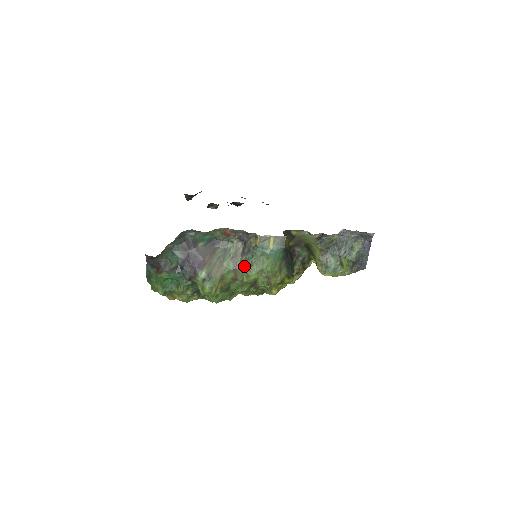
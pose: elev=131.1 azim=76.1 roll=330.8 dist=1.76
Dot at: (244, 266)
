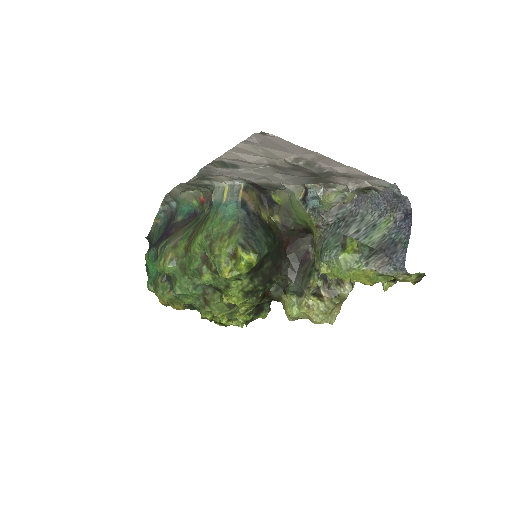
Dot at: occluded
